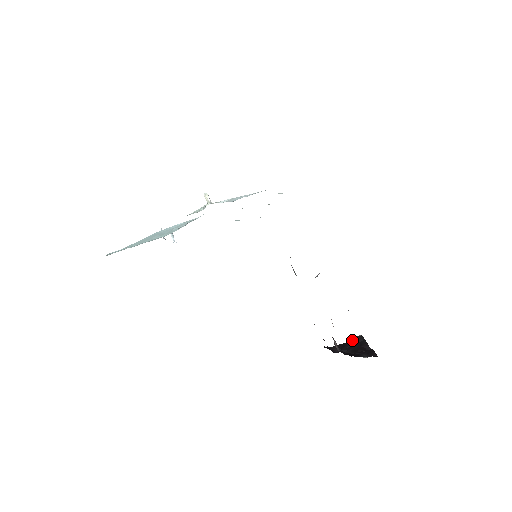
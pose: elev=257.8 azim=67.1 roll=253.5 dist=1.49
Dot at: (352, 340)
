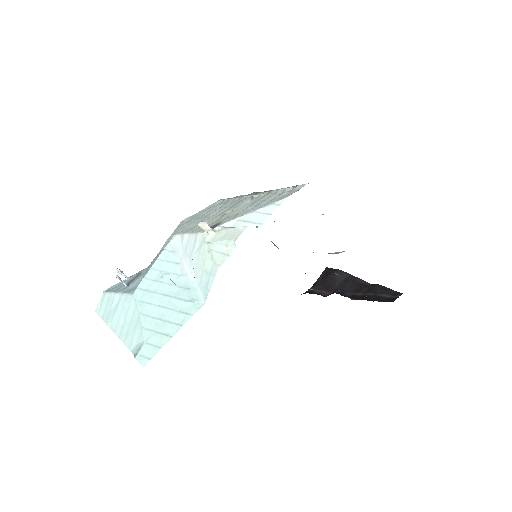
Dot at: (336, 278)
